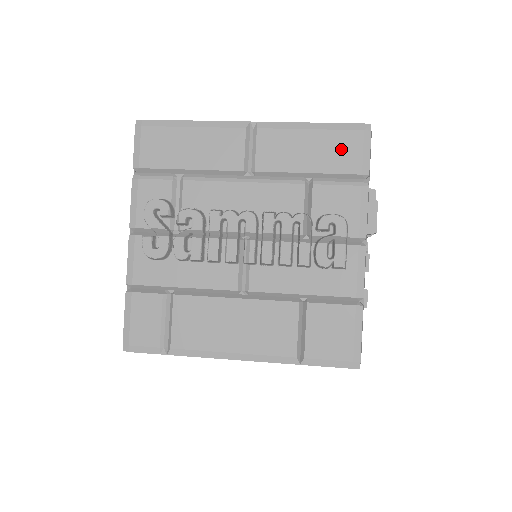
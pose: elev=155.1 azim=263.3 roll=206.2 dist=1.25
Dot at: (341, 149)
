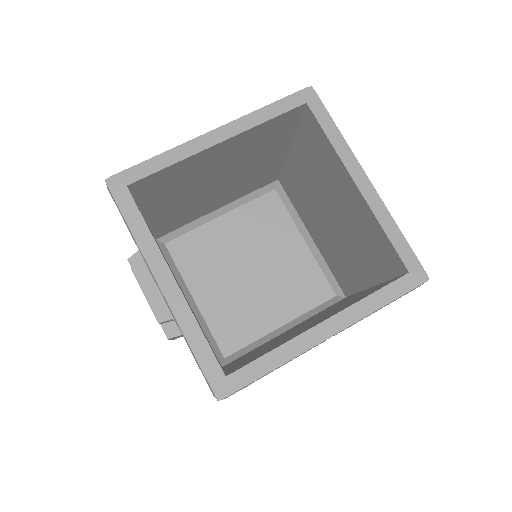
Dot at: occluded
